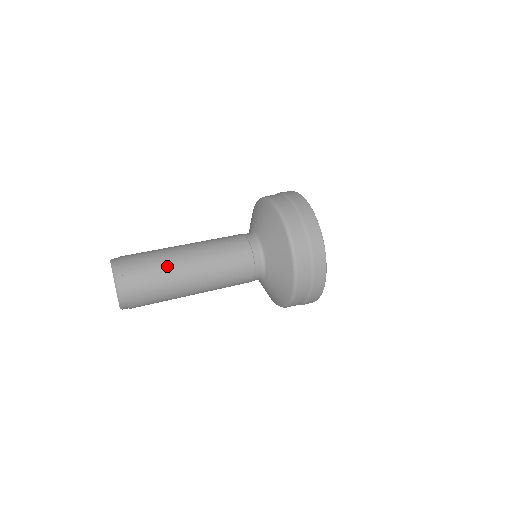
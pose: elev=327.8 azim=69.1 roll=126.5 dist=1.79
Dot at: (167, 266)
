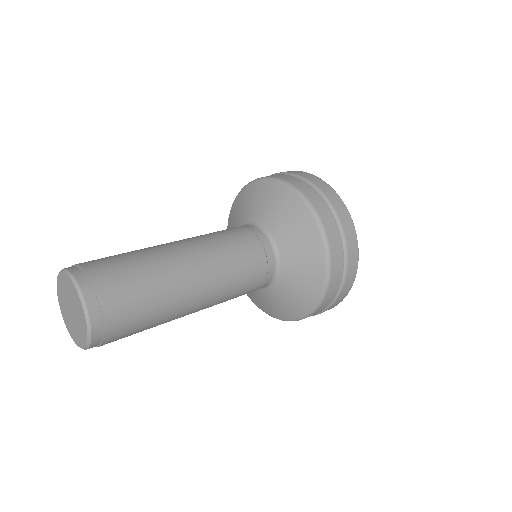
Dot at: (159, 270)
